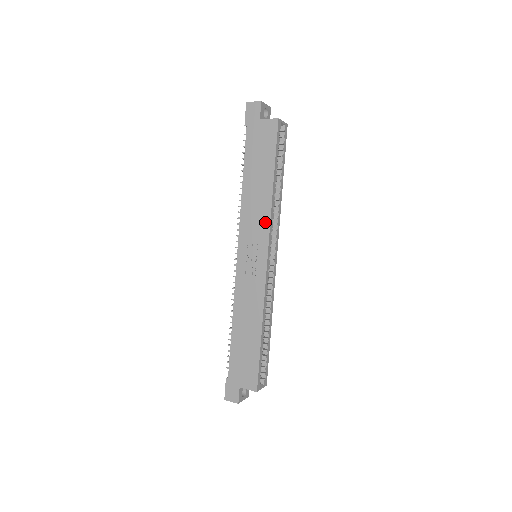
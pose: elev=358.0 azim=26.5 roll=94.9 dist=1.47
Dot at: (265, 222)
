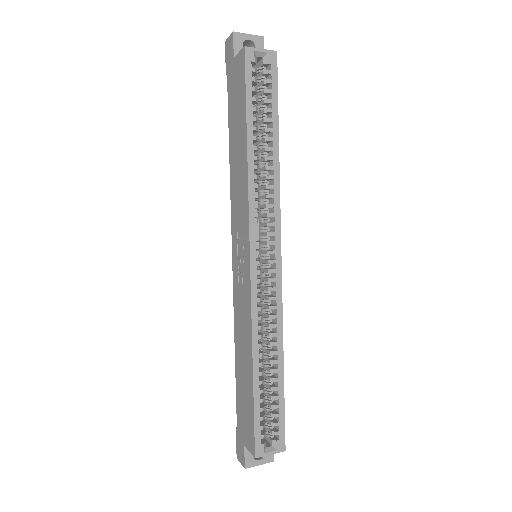
Dot at: (245, 205)
